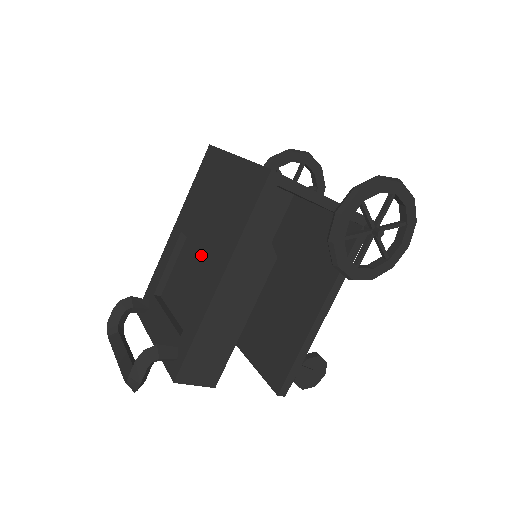
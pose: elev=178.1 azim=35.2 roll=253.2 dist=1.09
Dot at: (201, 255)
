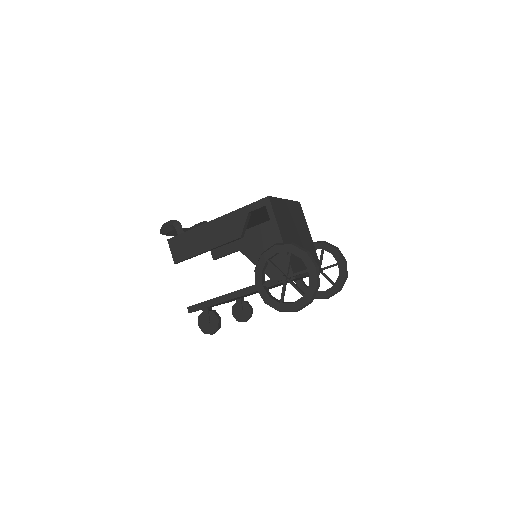
Dot at: occluded
